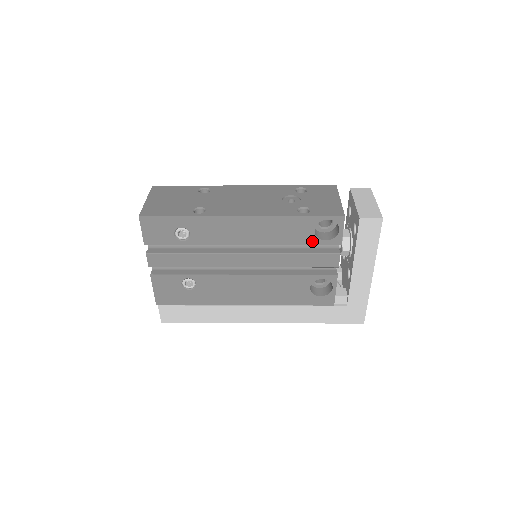
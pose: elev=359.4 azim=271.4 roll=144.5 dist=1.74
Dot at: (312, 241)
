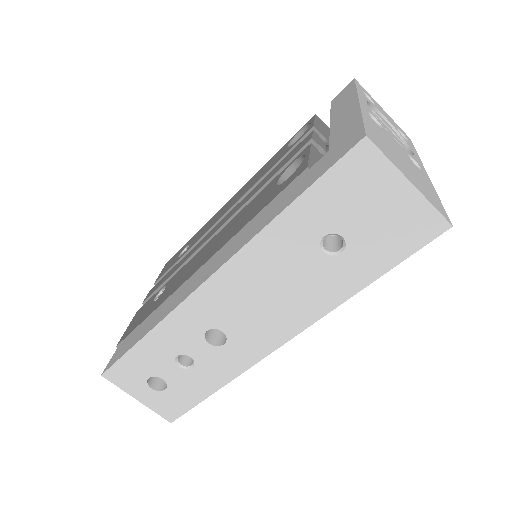
Dot at: (285, 154)
